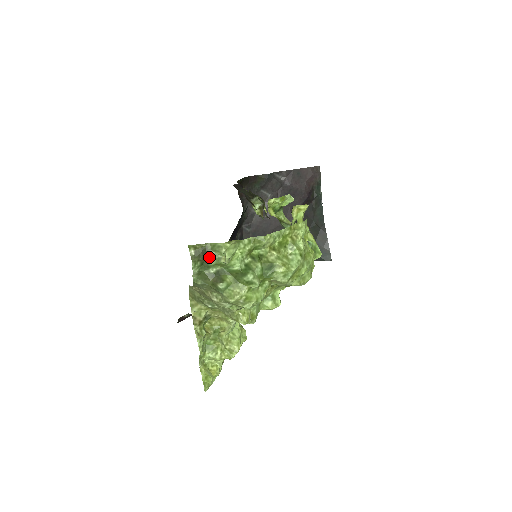
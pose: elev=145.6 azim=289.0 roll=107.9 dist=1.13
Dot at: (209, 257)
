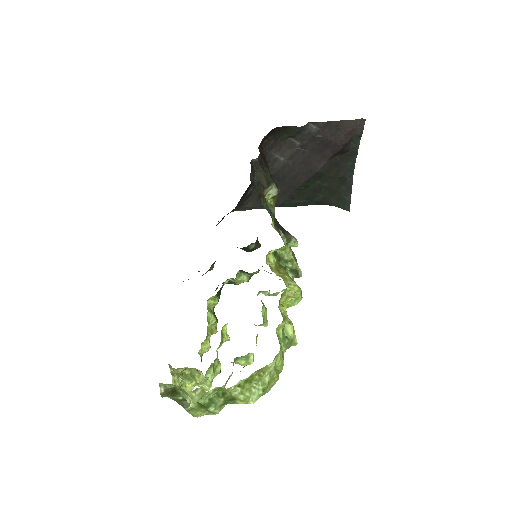
Dot at: (177, 393)
